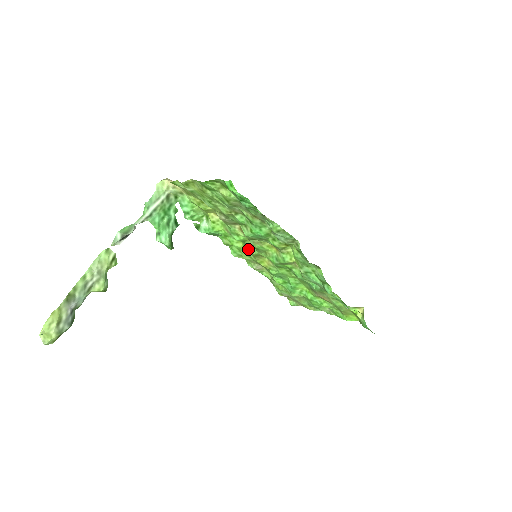
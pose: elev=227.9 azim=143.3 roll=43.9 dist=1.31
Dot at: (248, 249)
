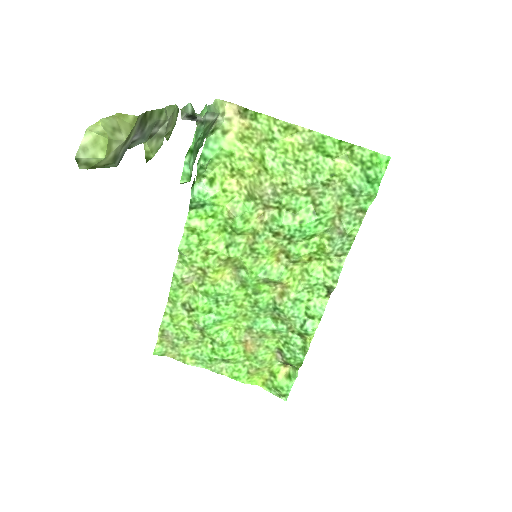
Dot at: (224, 246)
